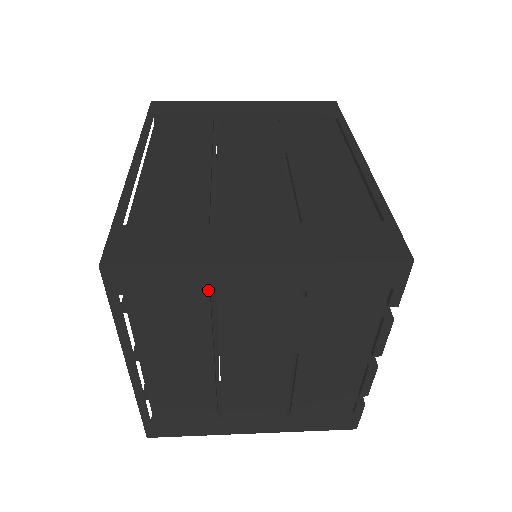
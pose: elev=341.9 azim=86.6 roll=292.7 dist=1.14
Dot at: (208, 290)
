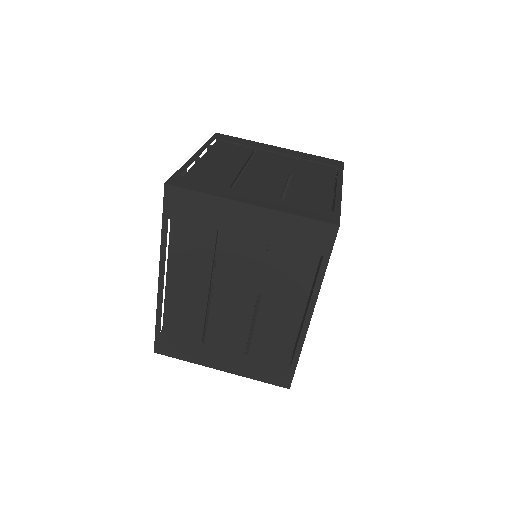
Dot at: occluded
